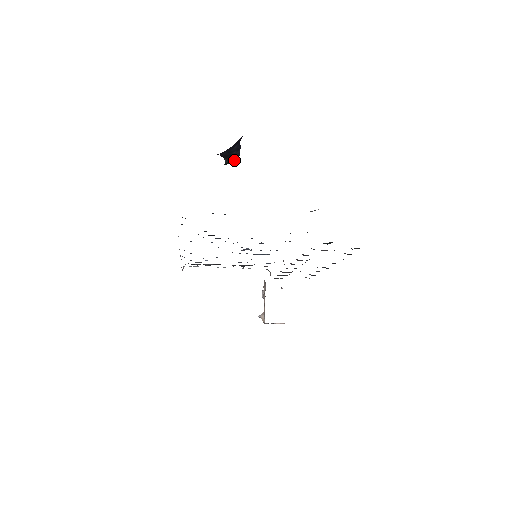
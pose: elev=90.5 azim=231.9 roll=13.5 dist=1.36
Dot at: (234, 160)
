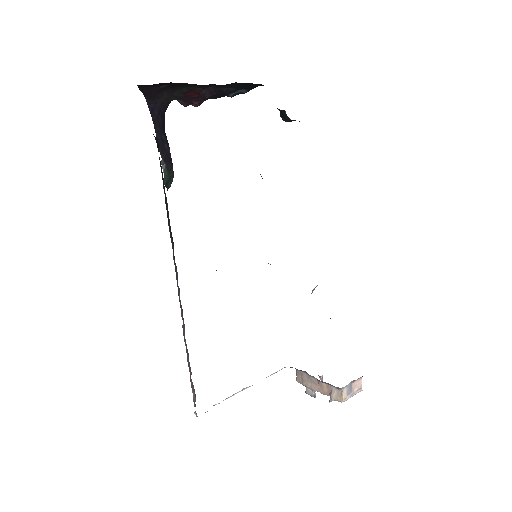
Dot at: (170, 168)
